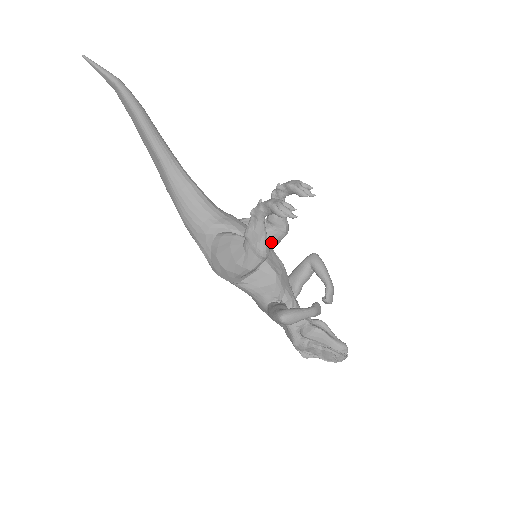
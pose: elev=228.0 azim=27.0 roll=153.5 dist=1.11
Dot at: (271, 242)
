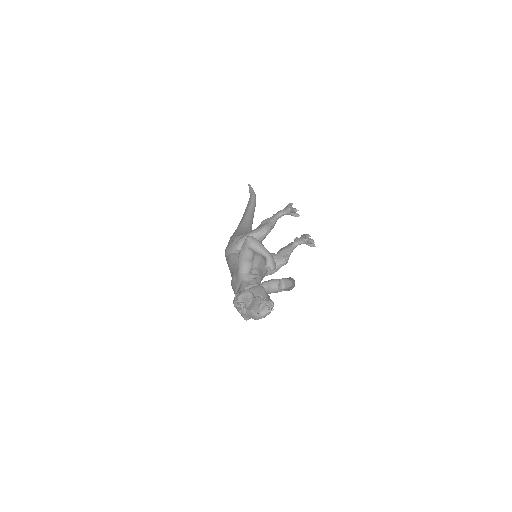
Dot at: occluded
